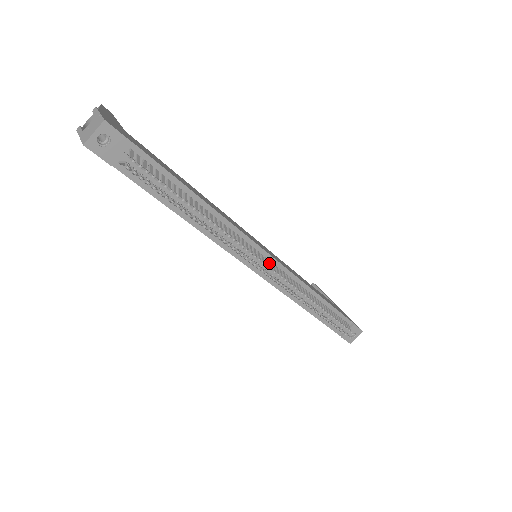
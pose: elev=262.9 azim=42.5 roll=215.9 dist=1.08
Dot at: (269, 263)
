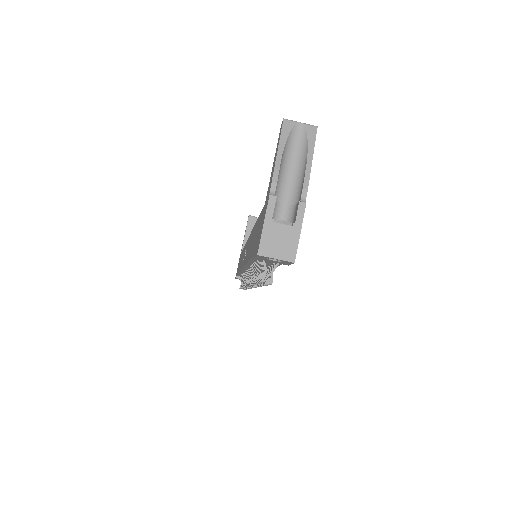
Dot at: occluded
